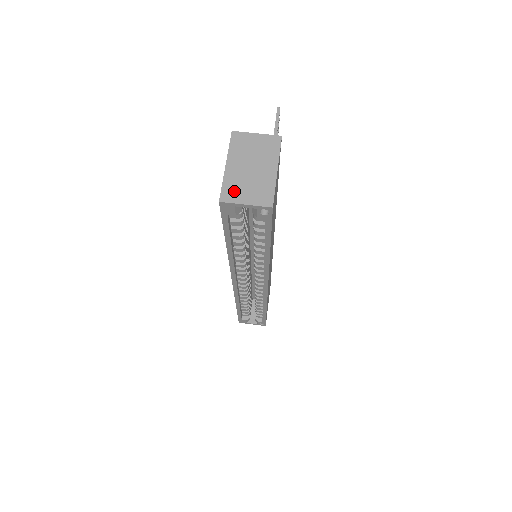
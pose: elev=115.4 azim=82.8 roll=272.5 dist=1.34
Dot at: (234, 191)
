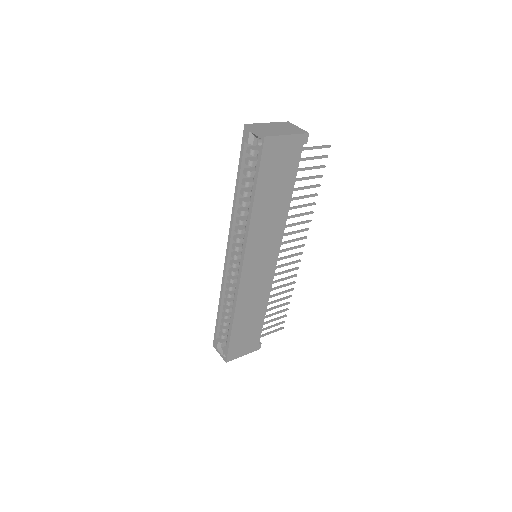
Dot at: (257, 126)
